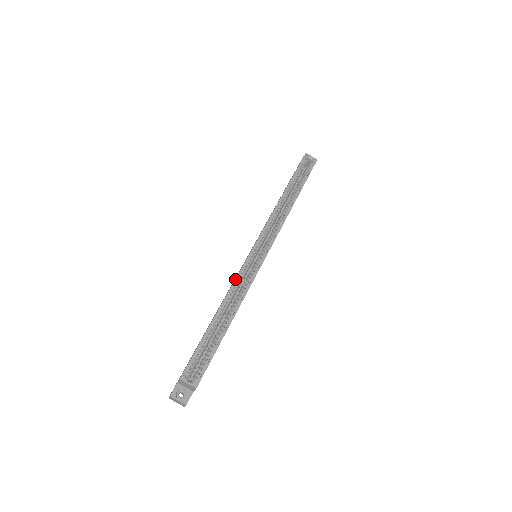
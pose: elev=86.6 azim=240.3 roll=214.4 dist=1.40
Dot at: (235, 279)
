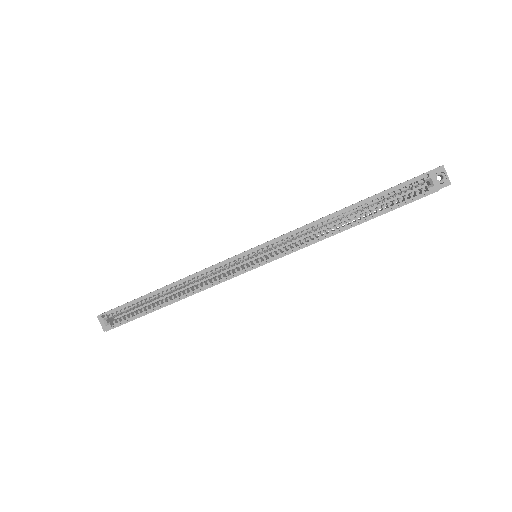
Dot at: (203, 269)
